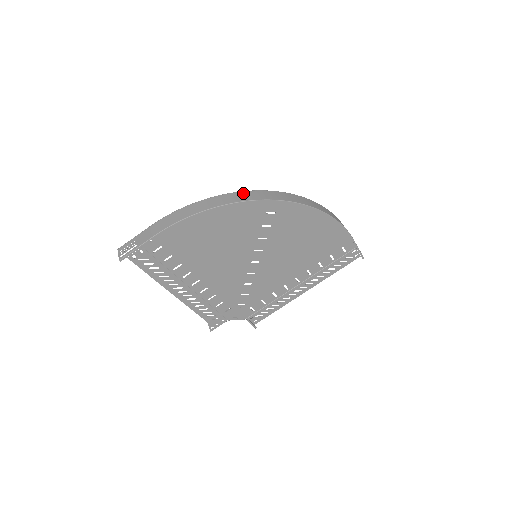
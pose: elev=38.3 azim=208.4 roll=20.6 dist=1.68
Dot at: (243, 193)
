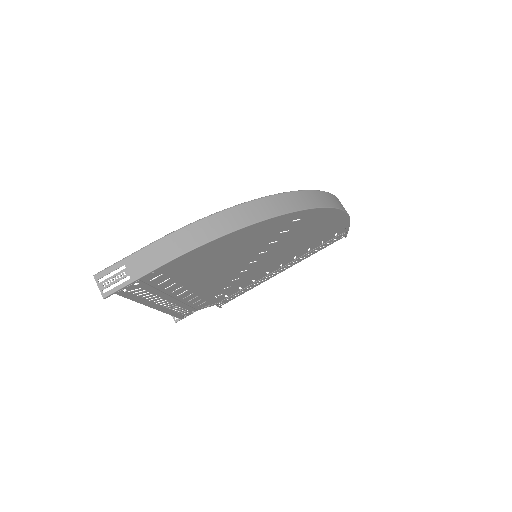
Dot at: (272, 200)
